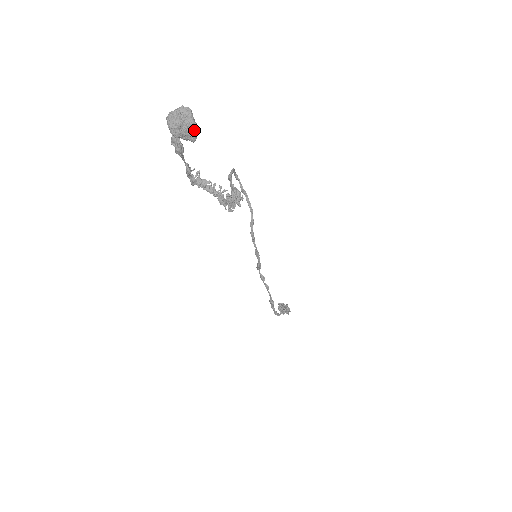
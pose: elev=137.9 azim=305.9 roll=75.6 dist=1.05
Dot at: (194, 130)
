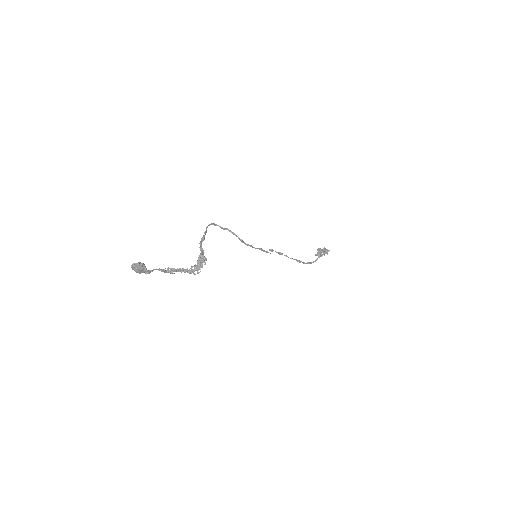
Dot at: (144, 270)
